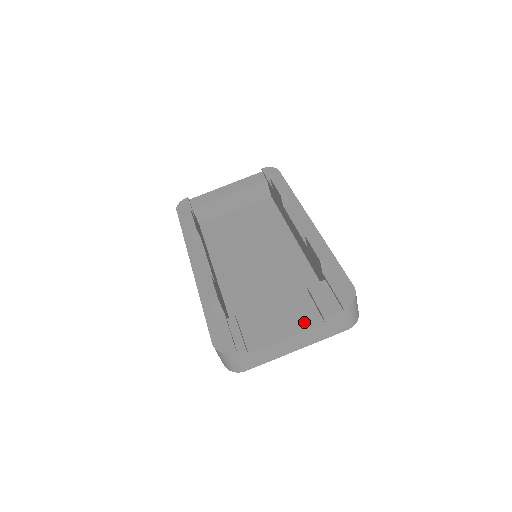
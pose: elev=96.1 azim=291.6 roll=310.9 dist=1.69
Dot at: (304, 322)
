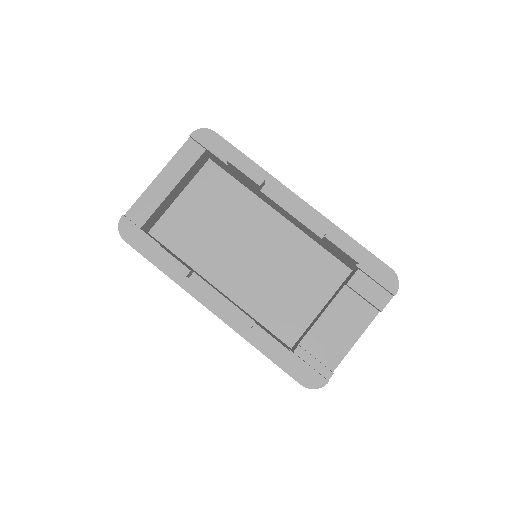
Dot at: (362, 319)
